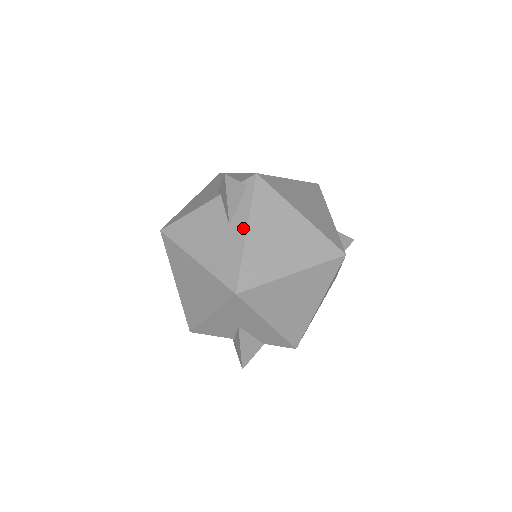
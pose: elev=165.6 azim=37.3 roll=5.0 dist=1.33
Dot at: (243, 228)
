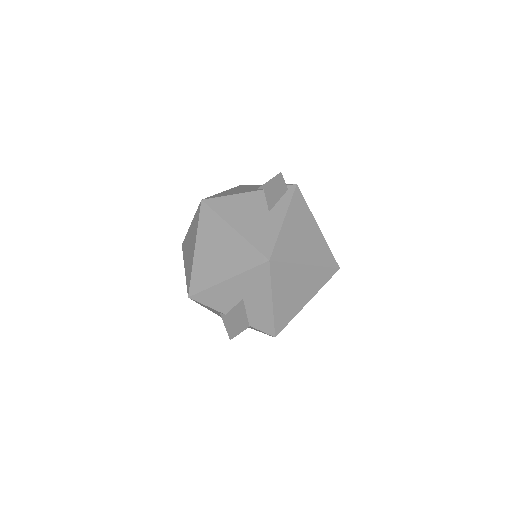
Dot at: (281, 217)
